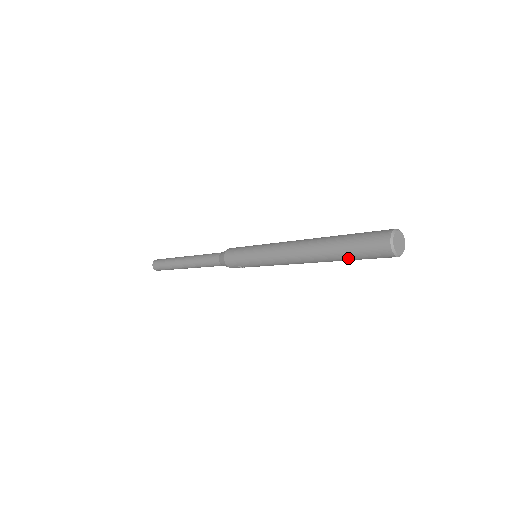
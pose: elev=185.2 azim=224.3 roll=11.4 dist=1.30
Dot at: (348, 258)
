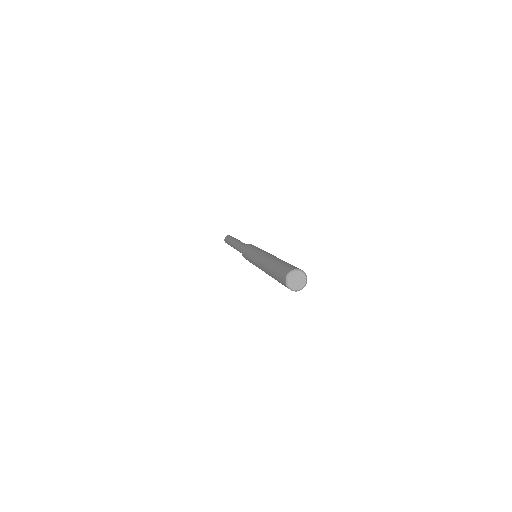
Dot at: occluded
